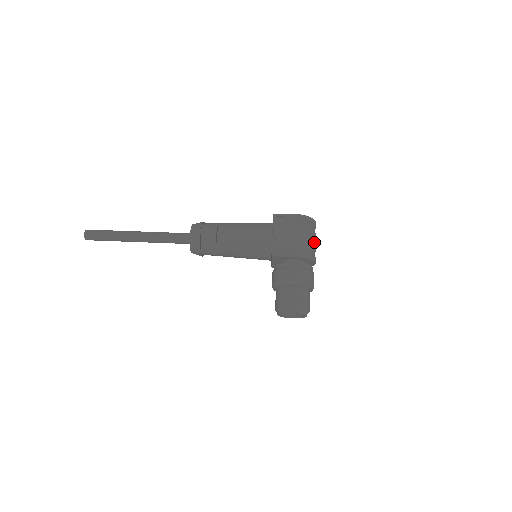
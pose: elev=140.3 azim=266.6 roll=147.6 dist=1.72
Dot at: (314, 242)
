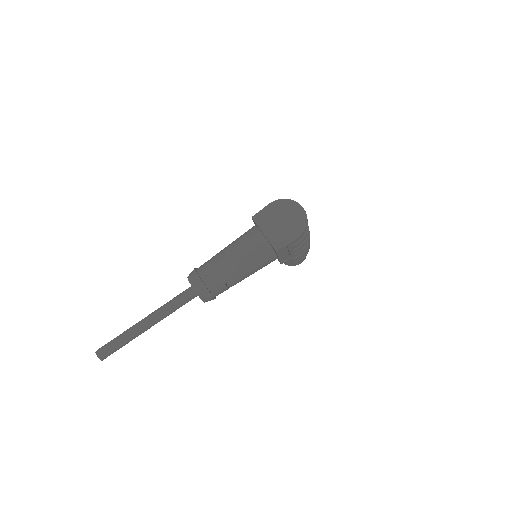
Dot at: occluded
